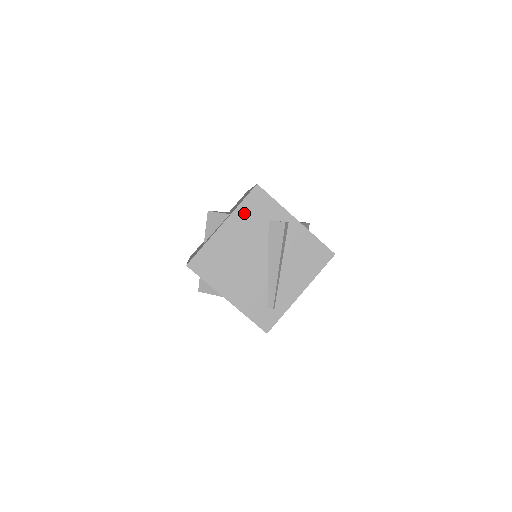
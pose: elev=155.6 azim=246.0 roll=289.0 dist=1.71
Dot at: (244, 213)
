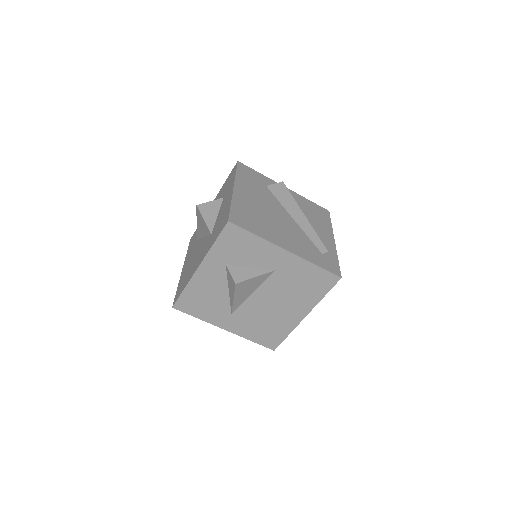
Dot at: (244, 180)
